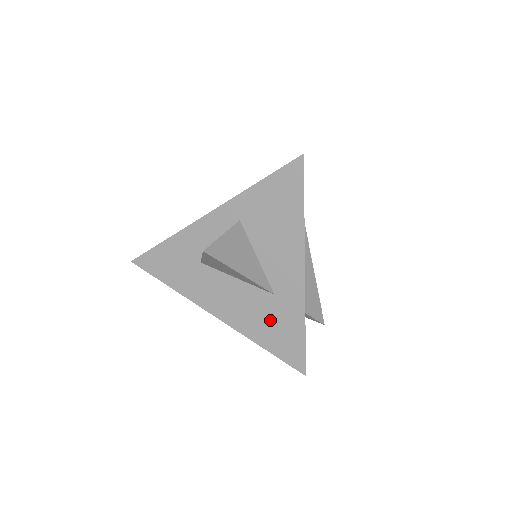
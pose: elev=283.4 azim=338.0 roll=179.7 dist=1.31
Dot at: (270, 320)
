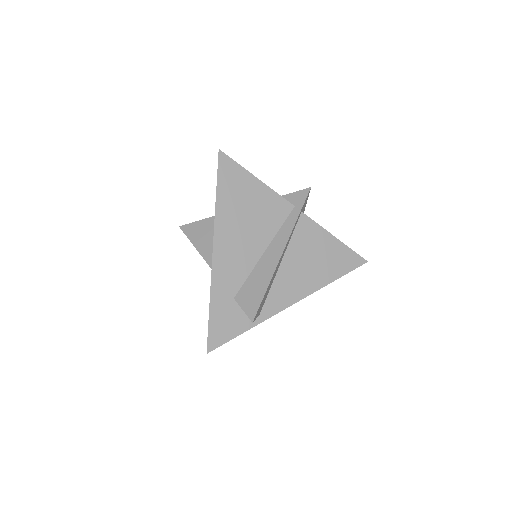
Dot at: occluded
